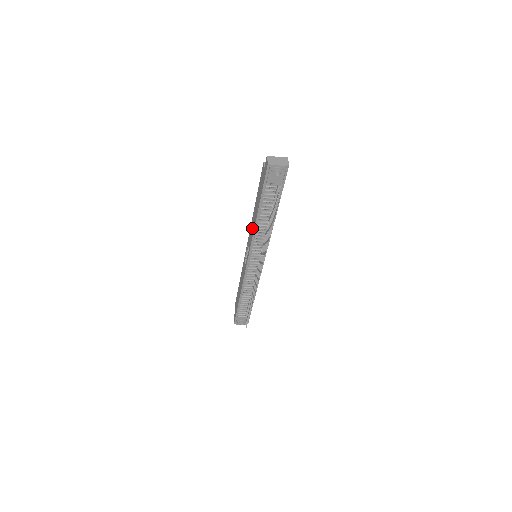
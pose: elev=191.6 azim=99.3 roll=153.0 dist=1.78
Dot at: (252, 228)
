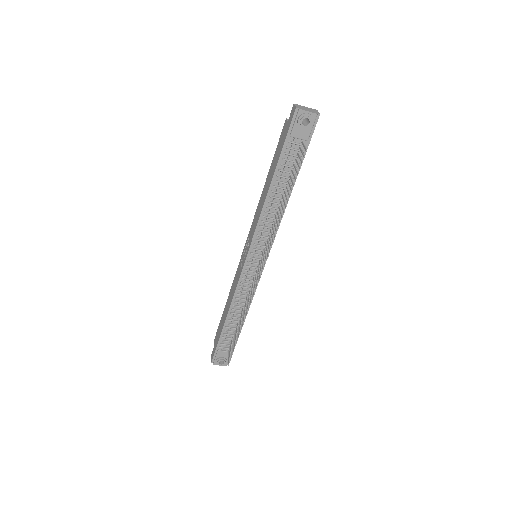
Dot at: (259, 210)
